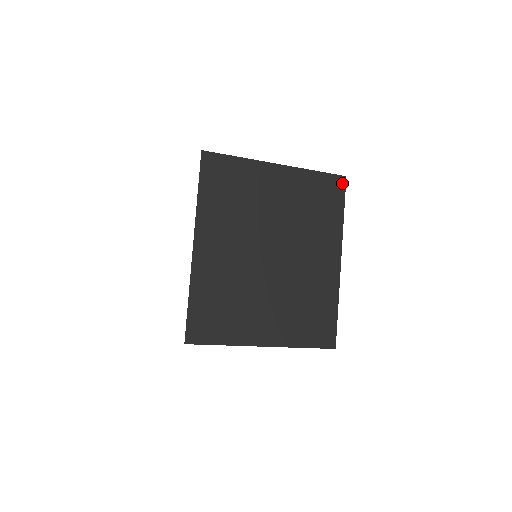
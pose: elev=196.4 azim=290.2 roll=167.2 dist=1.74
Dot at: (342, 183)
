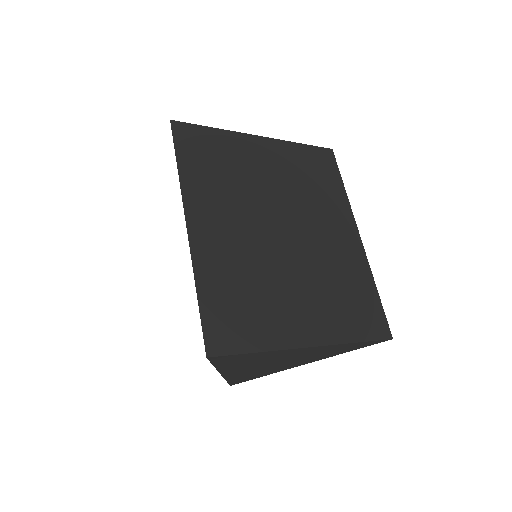
Dot at: (331, 156)
